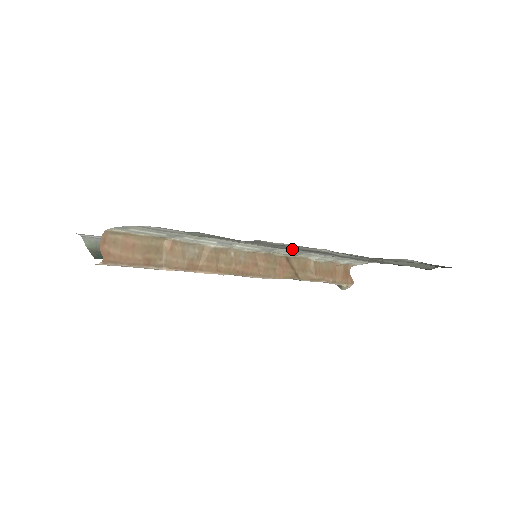
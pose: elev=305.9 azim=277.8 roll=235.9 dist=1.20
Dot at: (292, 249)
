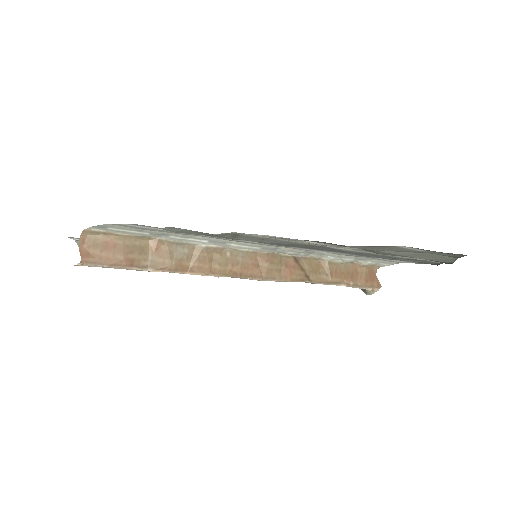
Dot at: (292, 246)
